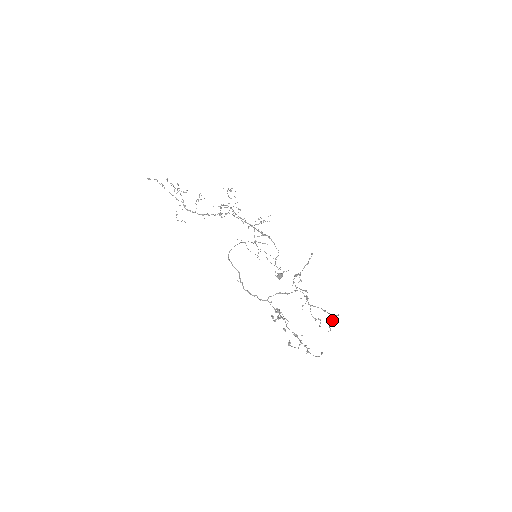
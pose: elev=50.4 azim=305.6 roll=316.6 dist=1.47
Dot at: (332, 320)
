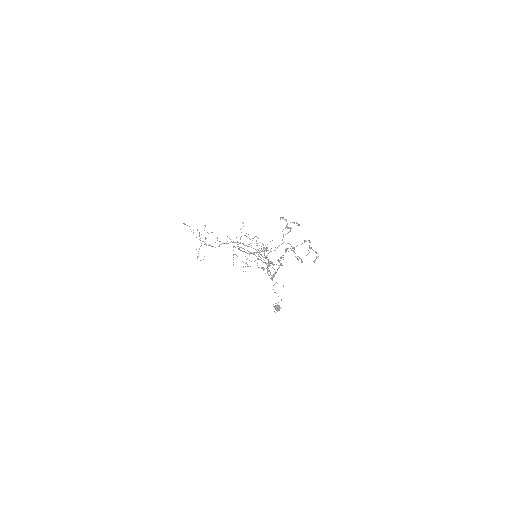
Dot at: (311, 247)
